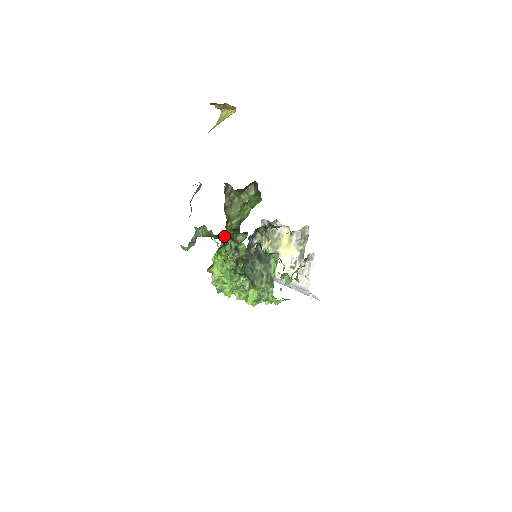
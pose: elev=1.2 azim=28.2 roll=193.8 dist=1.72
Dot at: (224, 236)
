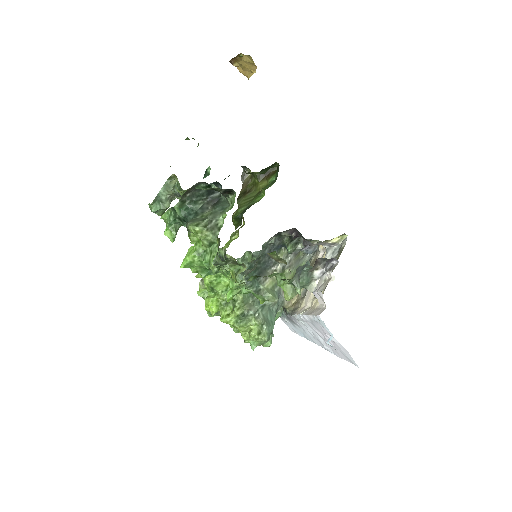
Dot at: occluded
